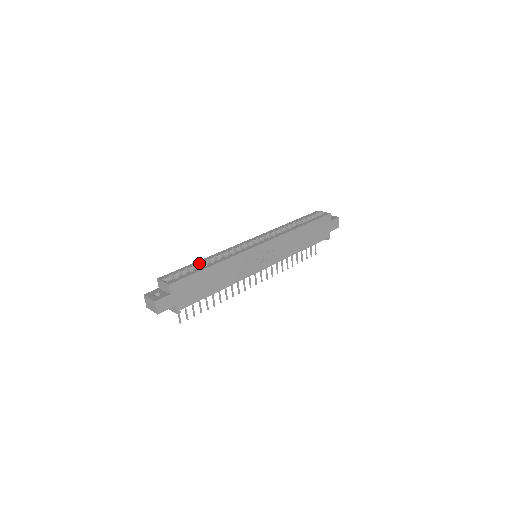
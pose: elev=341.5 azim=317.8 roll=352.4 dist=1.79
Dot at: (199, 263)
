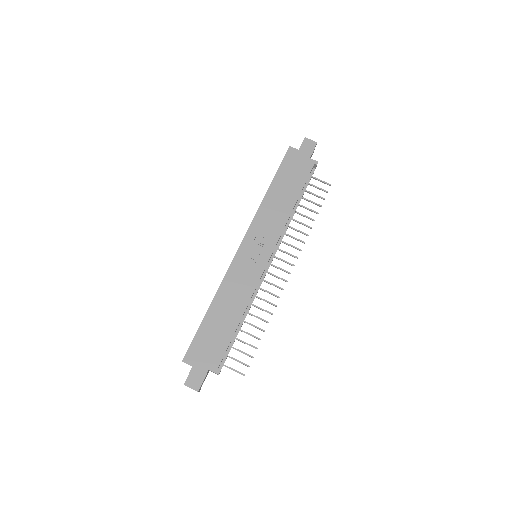
Dot at: occluded
